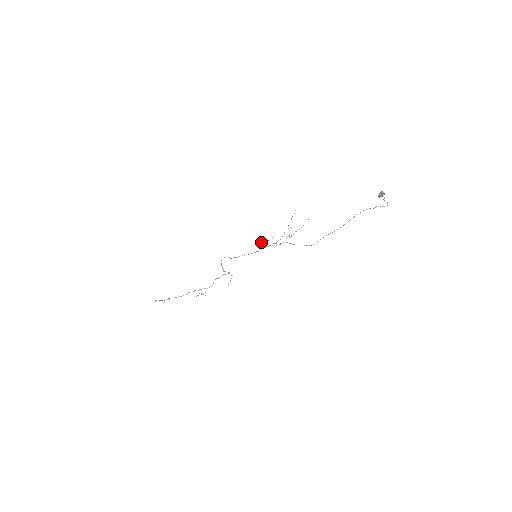
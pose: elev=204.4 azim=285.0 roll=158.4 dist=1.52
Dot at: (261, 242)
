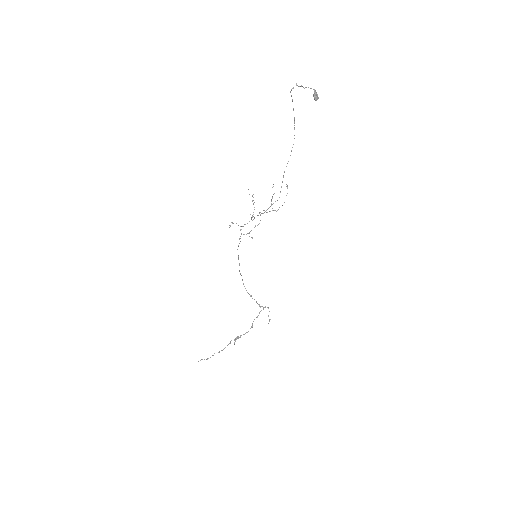
Dot at: (248, 233)
